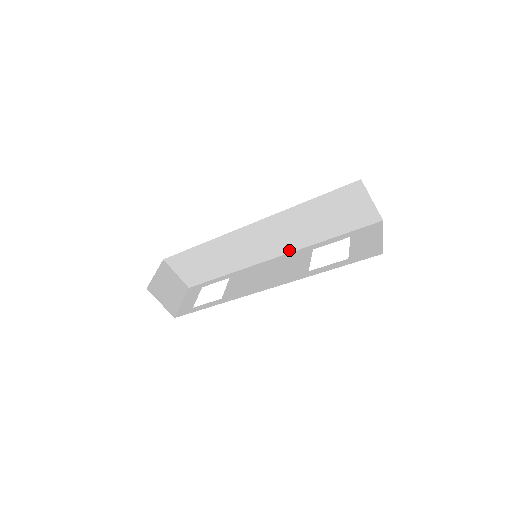
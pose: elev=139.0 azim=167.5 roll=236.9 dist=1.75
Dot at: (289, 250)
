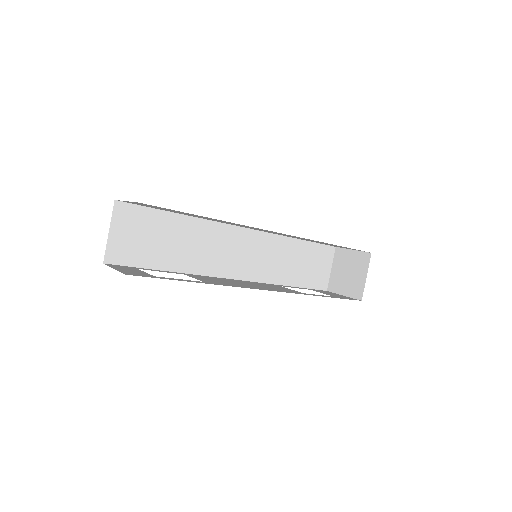
Dot at: (254, 278)
